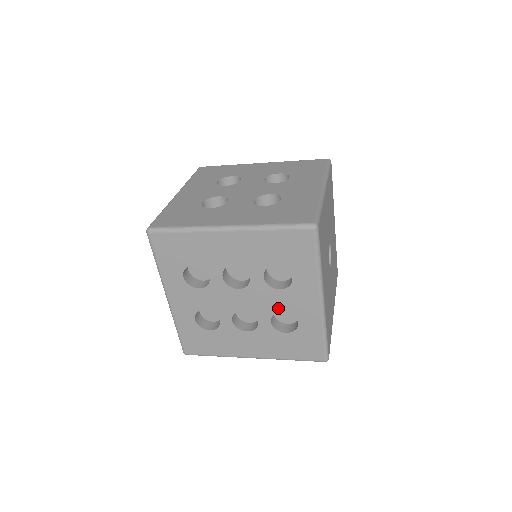
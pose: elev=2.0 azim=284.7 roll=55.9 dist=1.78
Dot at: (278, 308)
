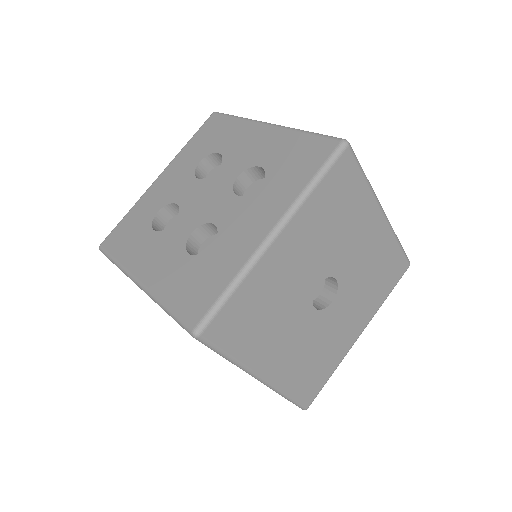
Dot at: occluded
